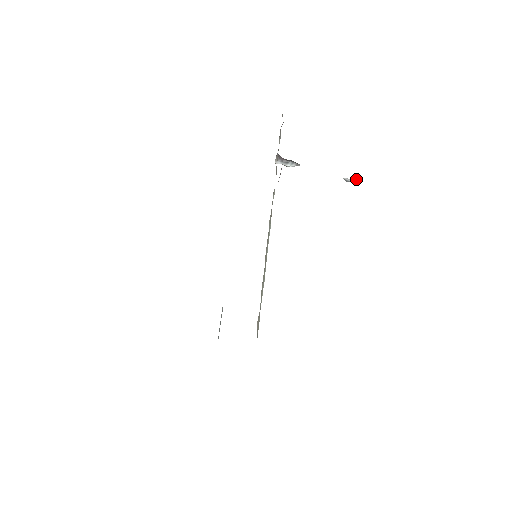
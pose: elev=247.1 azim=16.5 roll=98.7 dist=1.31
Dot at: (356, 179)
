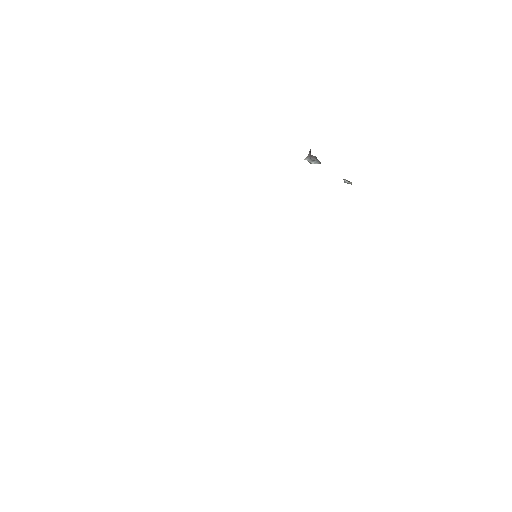
Dot at: occluded
